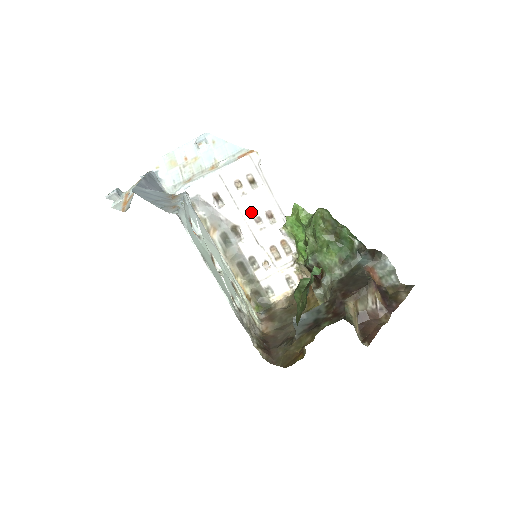
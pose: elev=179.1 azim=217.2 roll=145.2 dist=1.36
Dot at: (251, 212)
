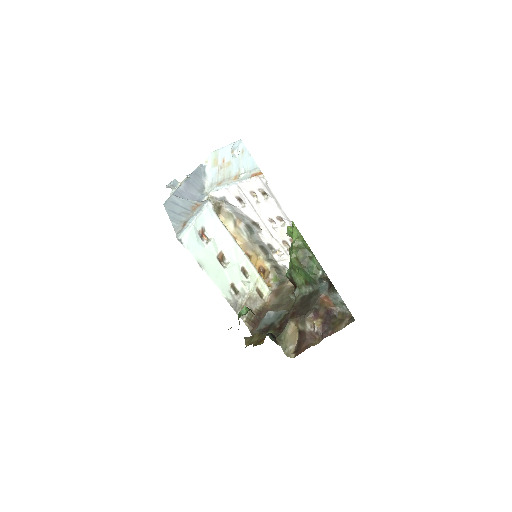
Dot at: (265, 215)
